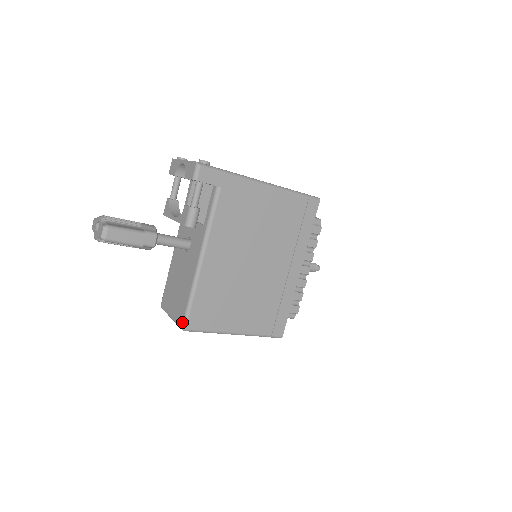
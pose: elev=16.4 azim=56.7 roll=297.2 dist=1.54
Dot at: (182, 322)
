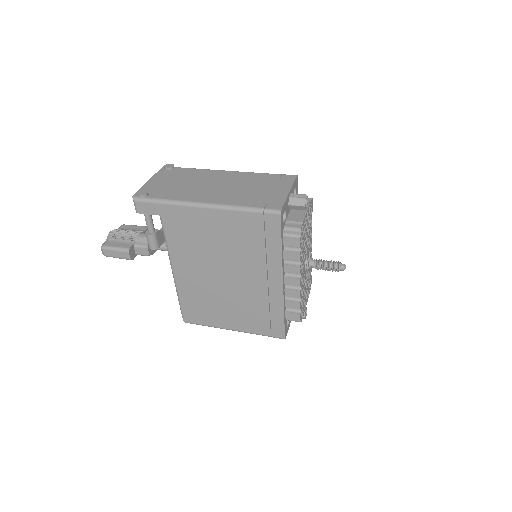
Dot at: (182, 315)
